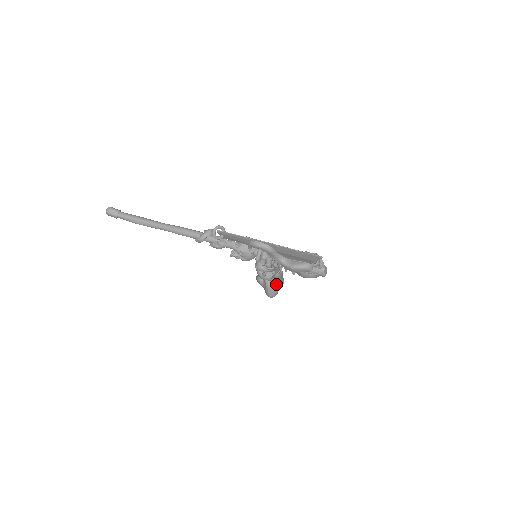
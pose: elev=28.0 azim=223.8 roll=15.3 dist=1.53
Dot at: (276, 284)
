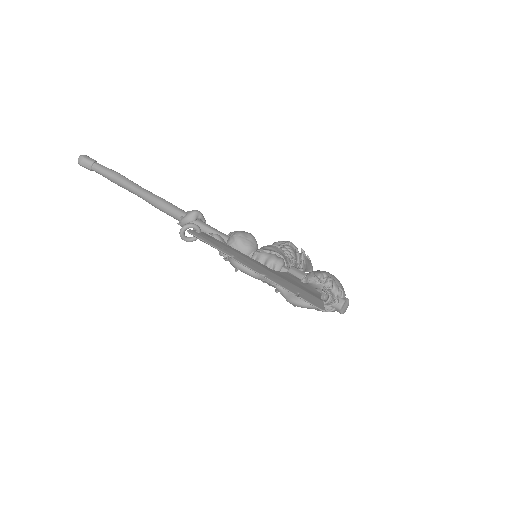
Dot at: occluded
